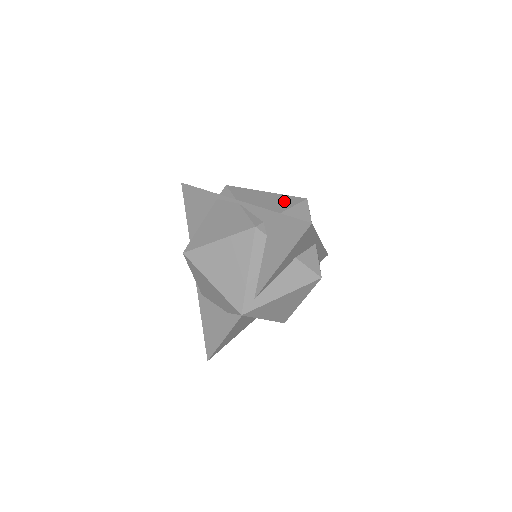
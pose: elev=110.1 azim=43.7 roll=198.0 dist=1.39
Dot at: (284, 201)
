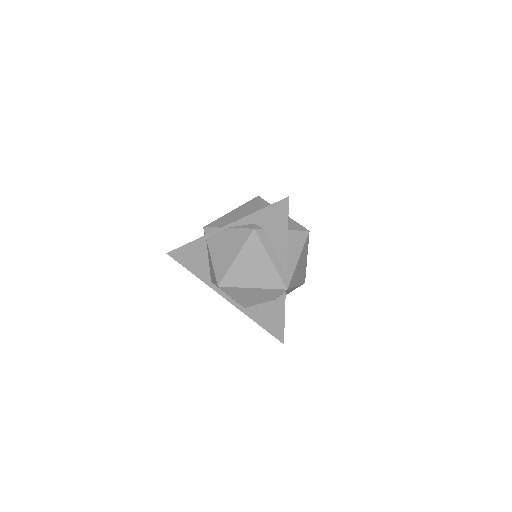
Dot at: (248, 207)
